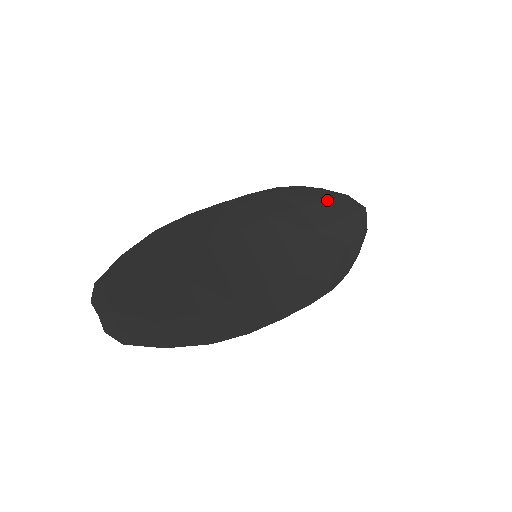
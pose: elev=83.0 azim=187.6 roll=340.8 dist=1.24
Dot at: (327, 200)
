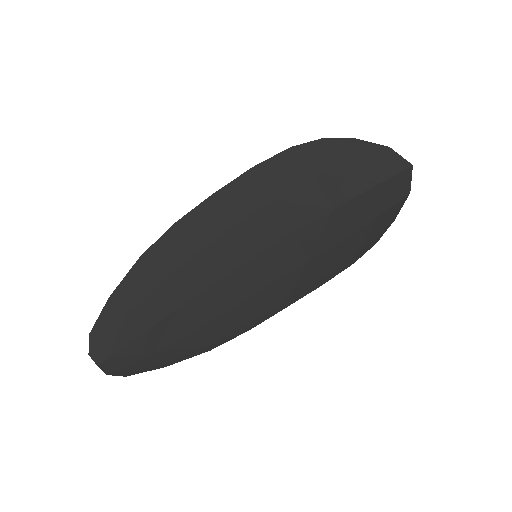
Dot at: (357, 161)
